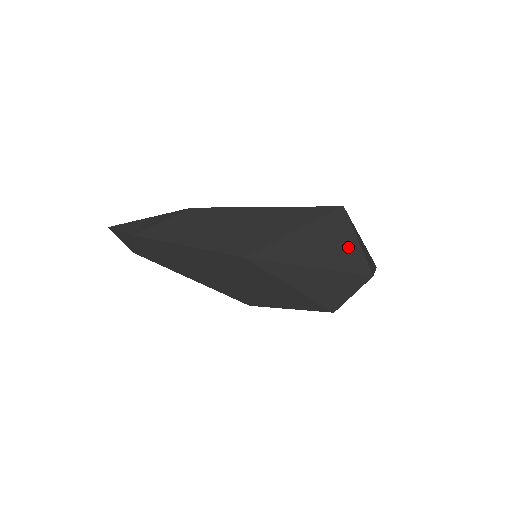
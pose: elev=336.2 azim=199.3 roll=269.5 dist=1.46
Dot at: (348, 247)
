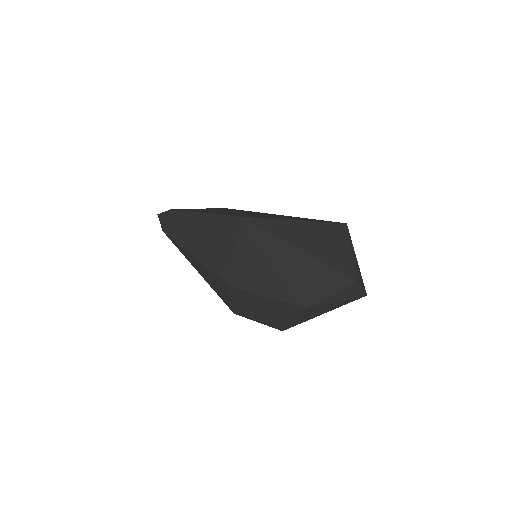
Dot at: (339, 250)
